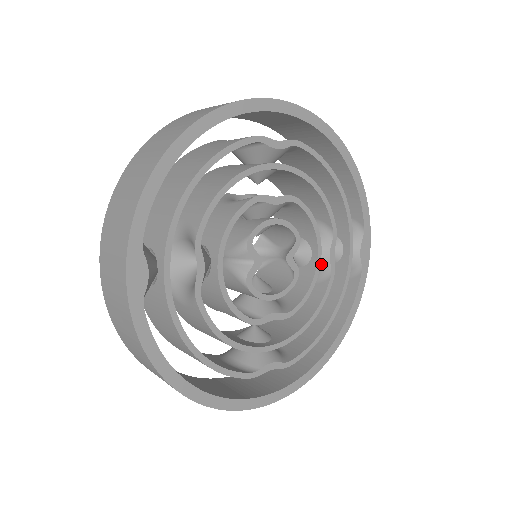
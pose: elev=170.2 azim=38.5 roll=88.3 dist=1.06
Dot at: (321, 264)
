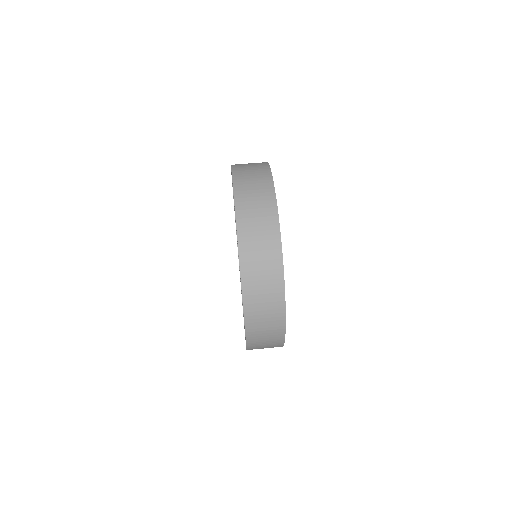
Dot at: occluded
